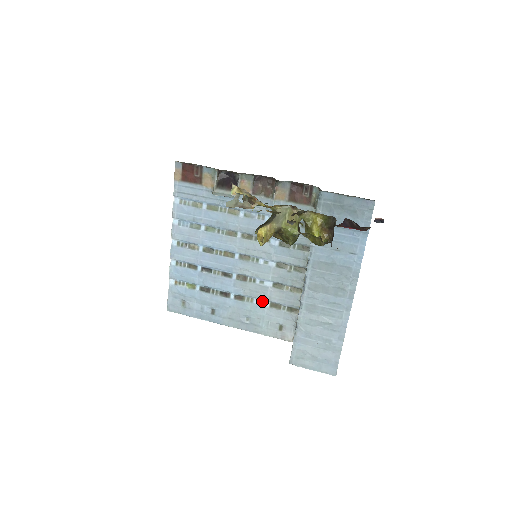
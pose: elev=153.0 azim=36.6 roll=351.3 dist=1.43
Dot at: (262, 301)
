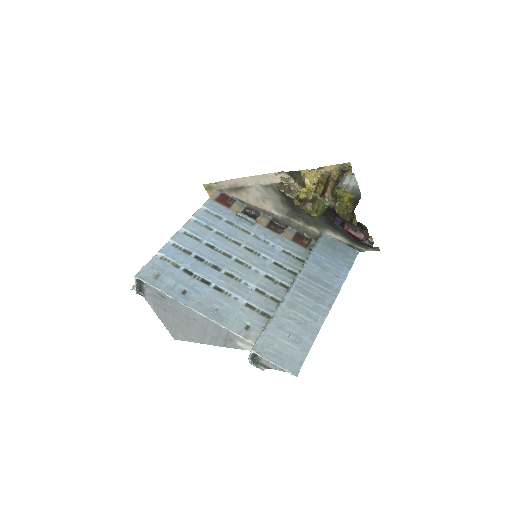
Dot at: (239, 299)
